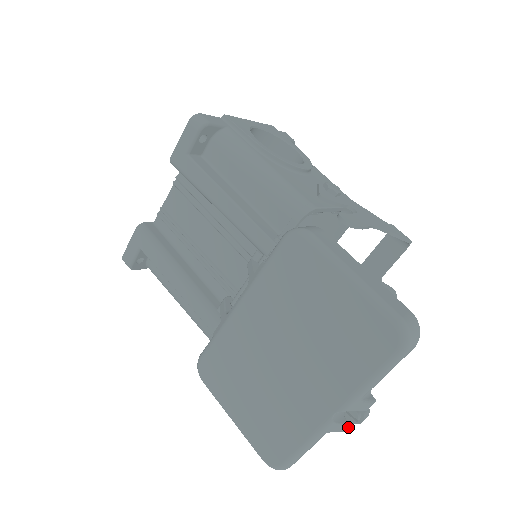
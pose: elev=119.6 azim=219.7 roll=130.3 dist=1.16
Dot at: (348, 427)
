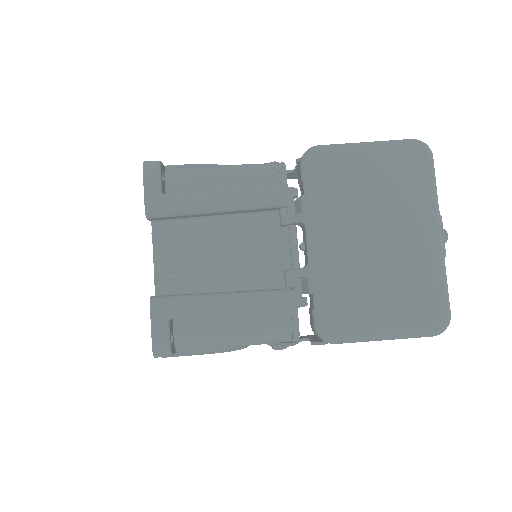
Dot at: (445, 249)
